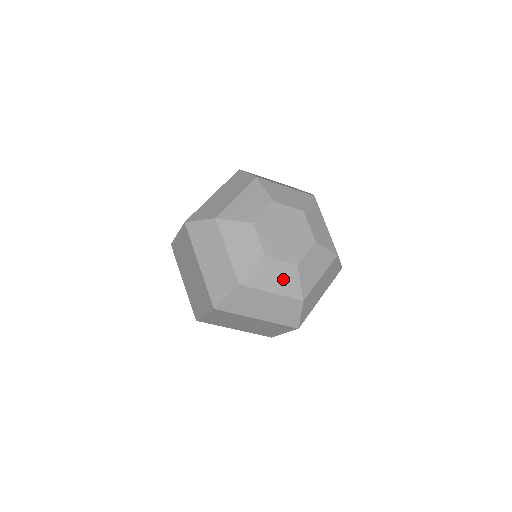
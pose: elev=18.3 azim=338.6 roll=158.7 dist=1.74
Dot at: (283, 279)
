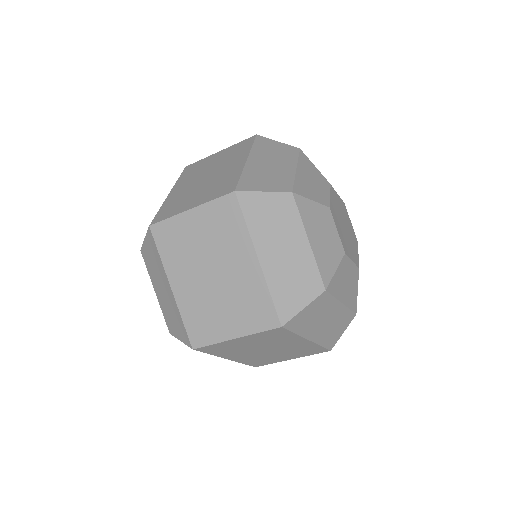
Dot at: (350, 285)
